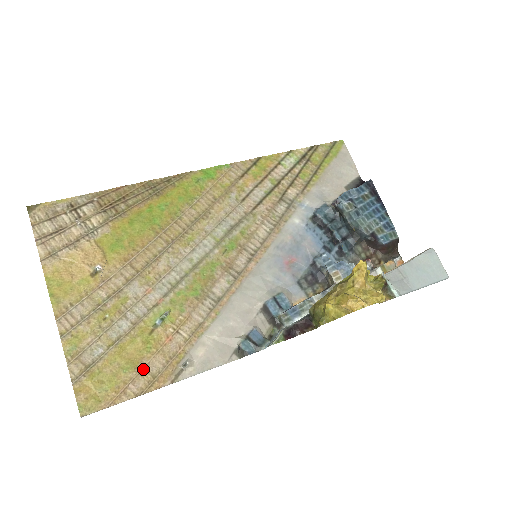
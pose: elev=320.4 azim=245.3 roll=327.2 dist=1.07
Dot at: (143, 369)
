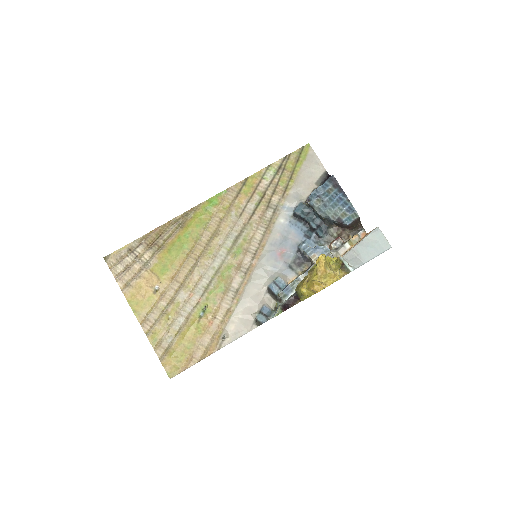
Dot at: (199, 345)
